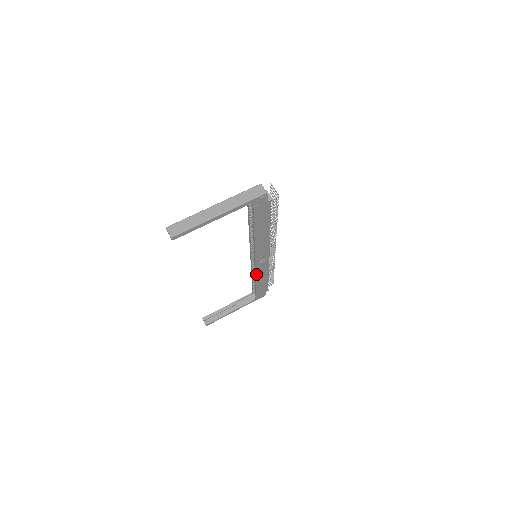
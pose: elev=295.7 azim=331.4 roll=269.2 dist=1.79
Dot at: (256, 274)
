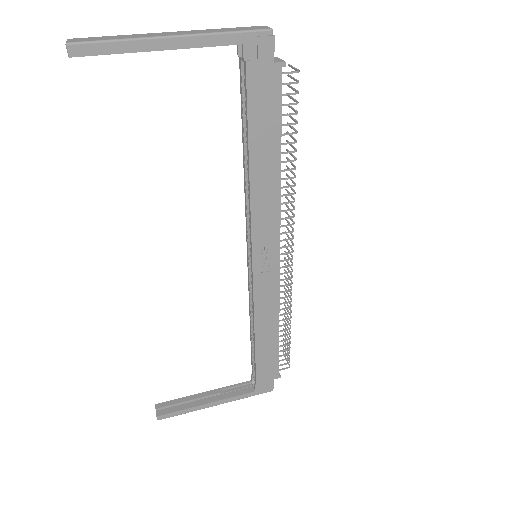
Dot at: (255, 307)
